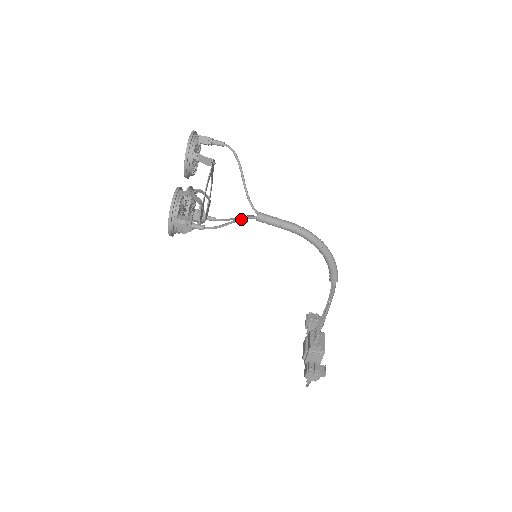
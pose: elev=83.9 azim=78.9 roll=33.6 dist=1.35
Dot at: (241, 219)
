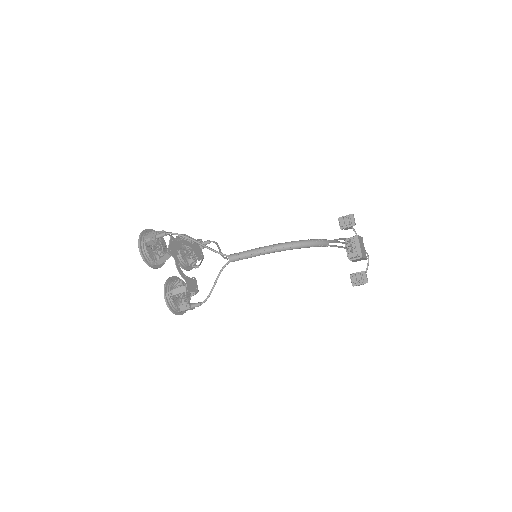
Dot at: (220, 272)
